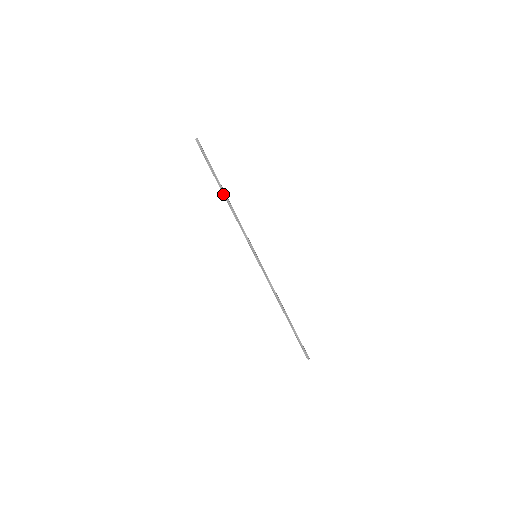
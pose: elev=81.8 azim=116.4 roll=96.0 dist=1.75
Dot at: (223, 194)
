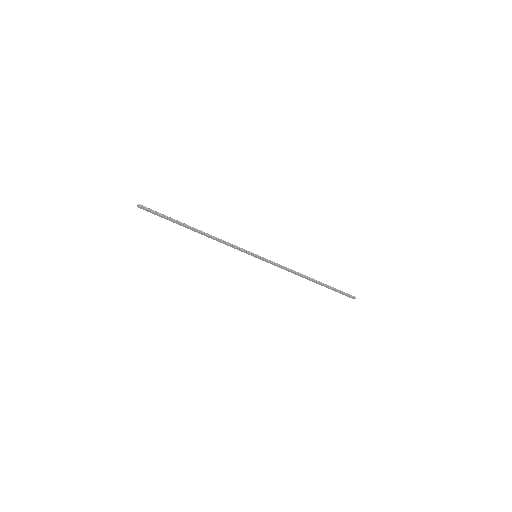
Dot at: (194, 230)
